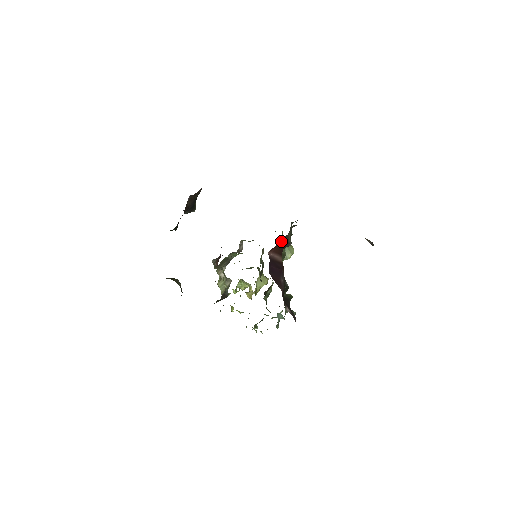
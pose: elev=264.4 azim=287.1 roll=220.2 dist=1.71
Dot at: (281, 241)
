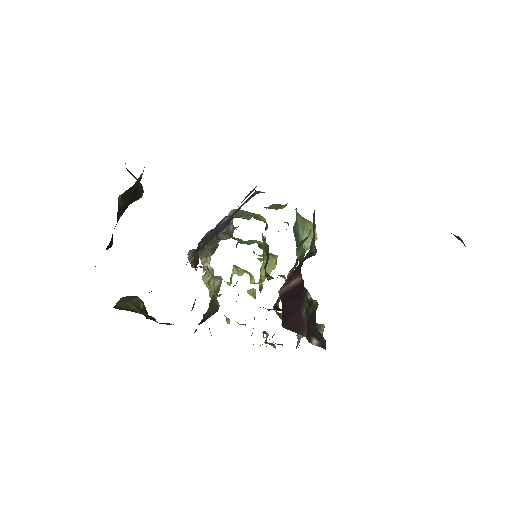
Dot at: occluded
